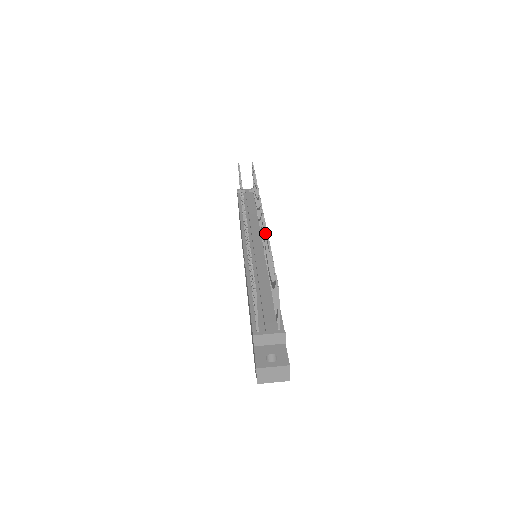
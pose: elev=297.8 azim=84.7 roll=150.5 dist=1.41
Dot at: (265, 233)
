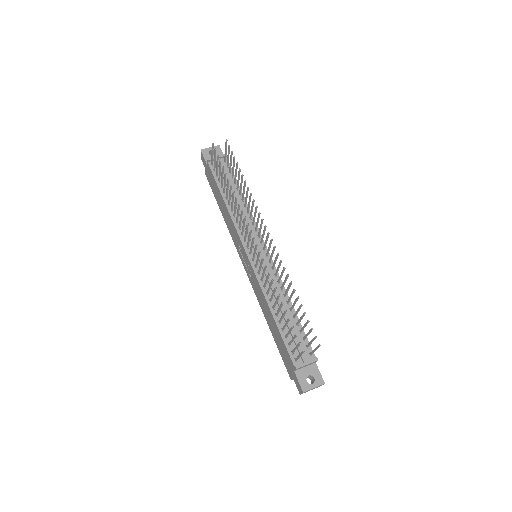
Dot at: (280, 264)
